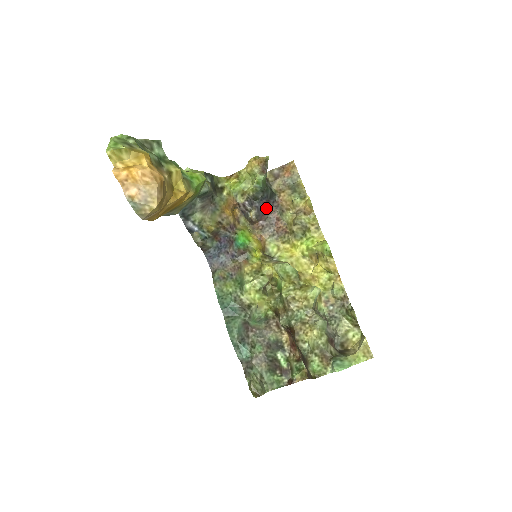
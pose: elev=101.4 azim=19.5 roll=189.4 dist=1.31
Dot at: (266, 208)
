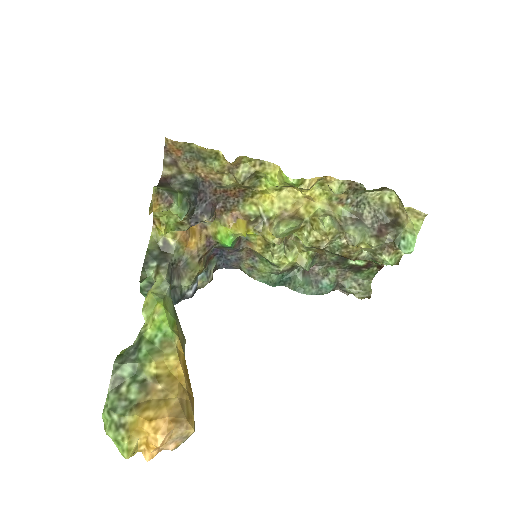
Dot at: (206, 198)
